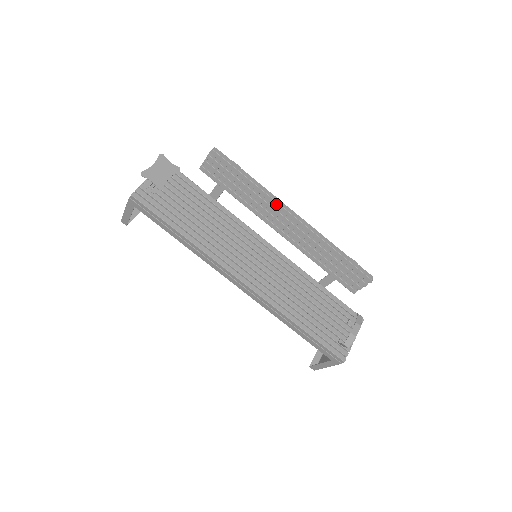
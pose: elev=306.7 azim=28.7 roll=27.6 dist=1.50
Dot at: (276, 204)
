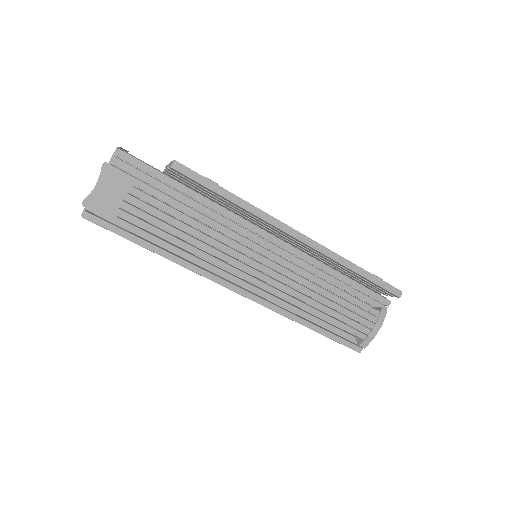
Dot at: (272, 226)
